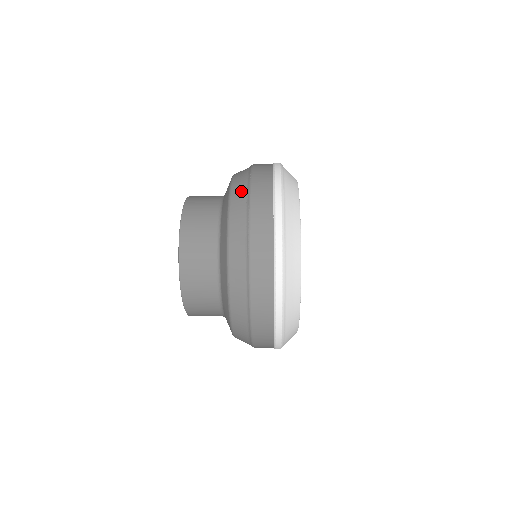
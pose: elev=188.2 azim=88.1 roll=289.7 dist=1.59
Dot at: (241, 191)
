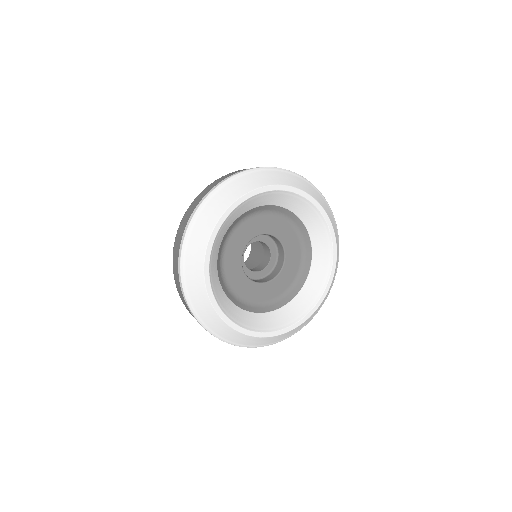
Dot at: occluded
